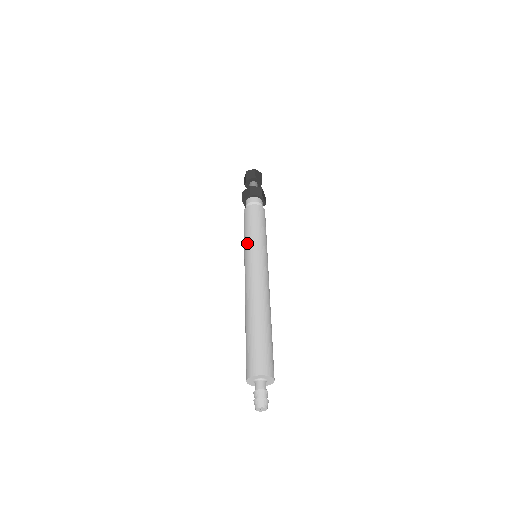
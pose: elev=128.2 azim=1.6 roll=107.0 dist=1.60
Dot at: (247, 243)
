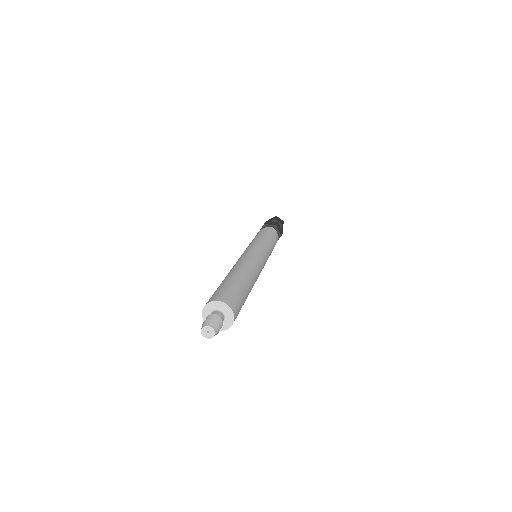
Dot at: (259, 241)
